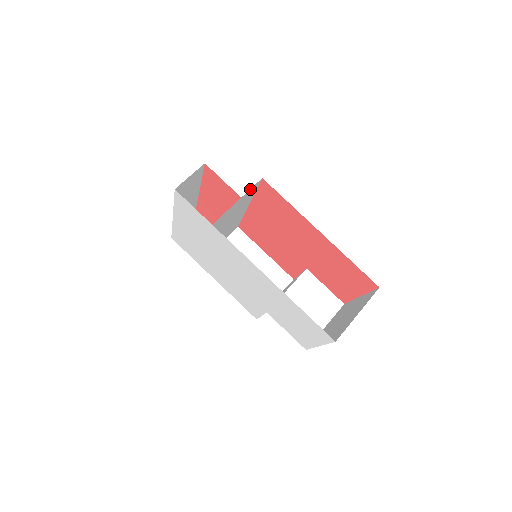
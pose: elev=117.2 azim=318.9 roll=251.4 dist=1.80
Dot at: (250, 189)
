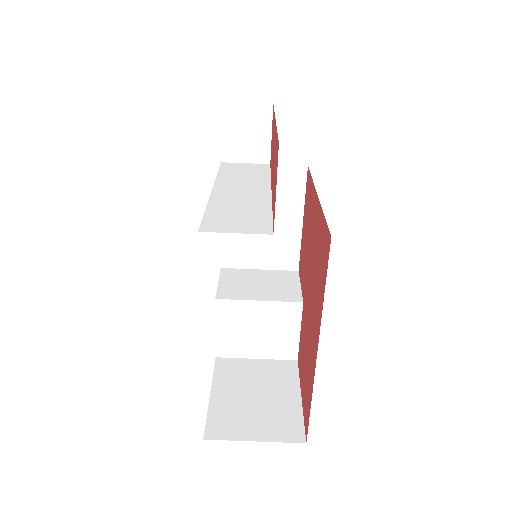
Dot at: occluded
